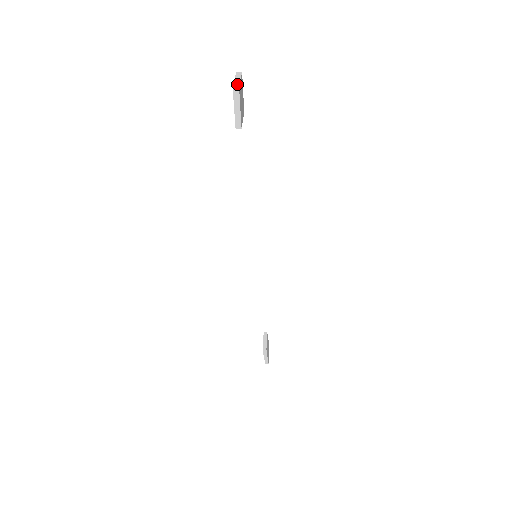
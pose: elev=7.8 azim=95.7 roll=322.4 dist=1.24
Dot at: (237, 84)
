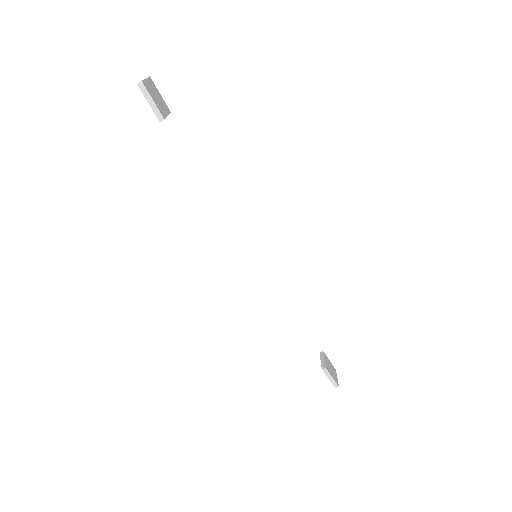
Dot at: (141, 81)
